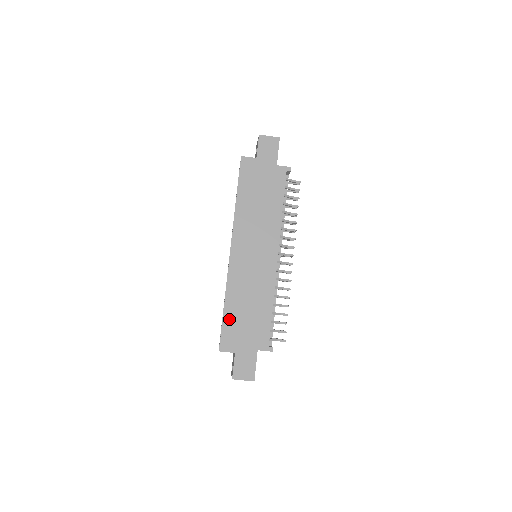
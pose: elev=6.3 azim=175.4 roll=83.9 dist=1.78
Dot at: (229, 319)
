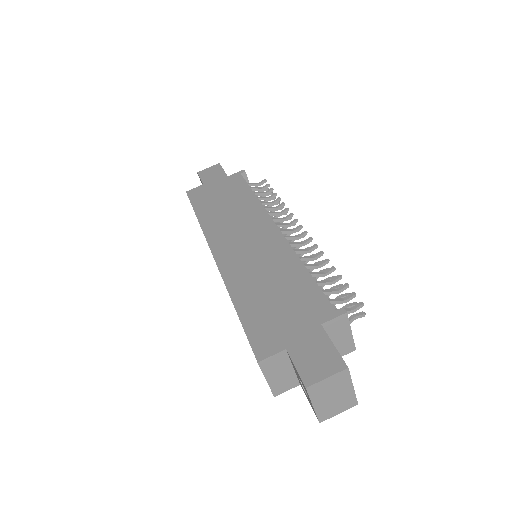
Dot at: (250, 316)
